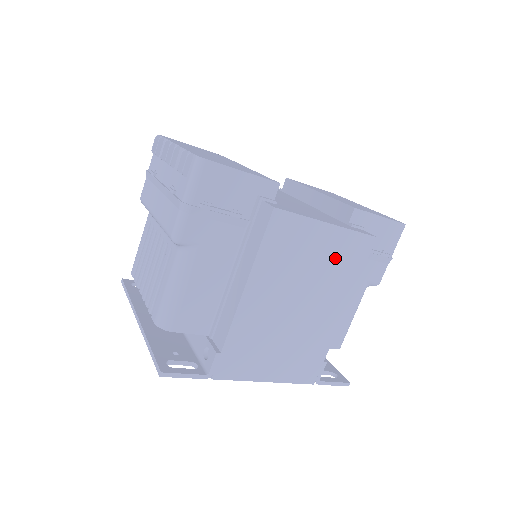
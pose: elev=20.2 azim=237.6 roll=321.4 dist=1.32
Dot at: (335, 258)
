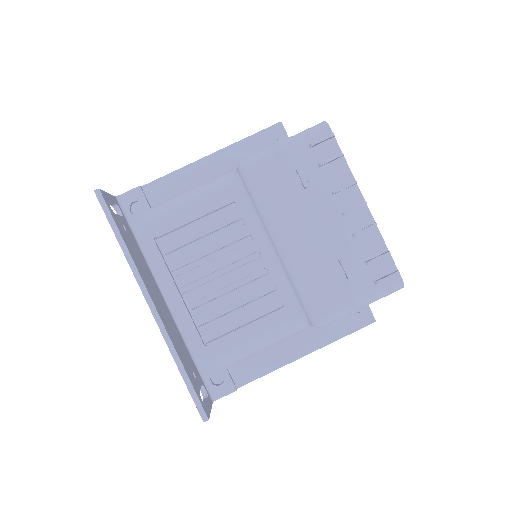
Dot at: occluded
